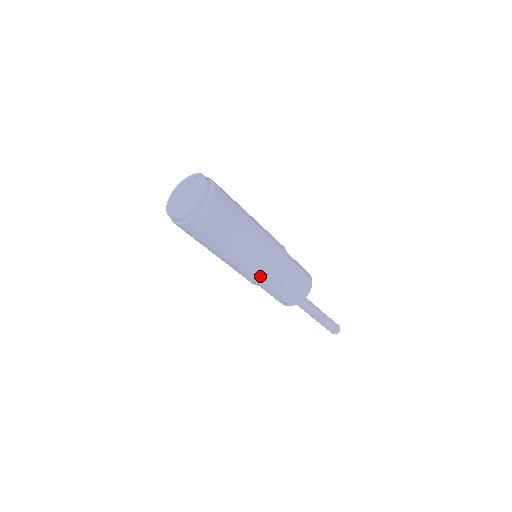
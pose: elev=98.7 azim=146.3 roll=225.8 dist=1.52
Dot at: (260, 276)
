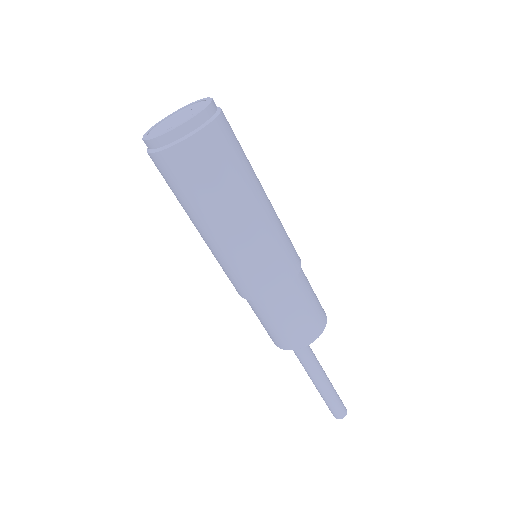
Dot at: (243, 283)
